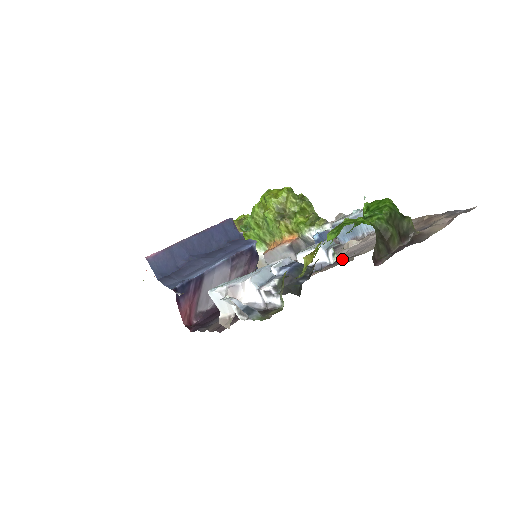
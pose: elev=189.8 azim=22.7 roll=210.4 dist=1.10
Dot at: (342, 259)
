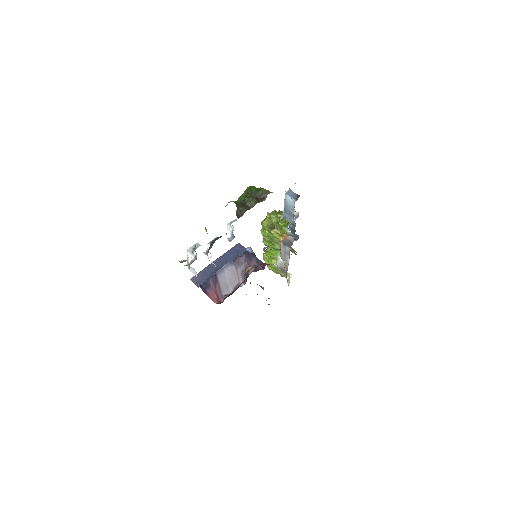
Dot at: occluded
